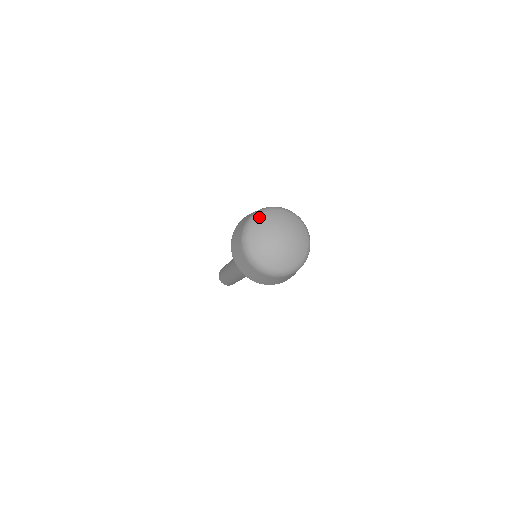
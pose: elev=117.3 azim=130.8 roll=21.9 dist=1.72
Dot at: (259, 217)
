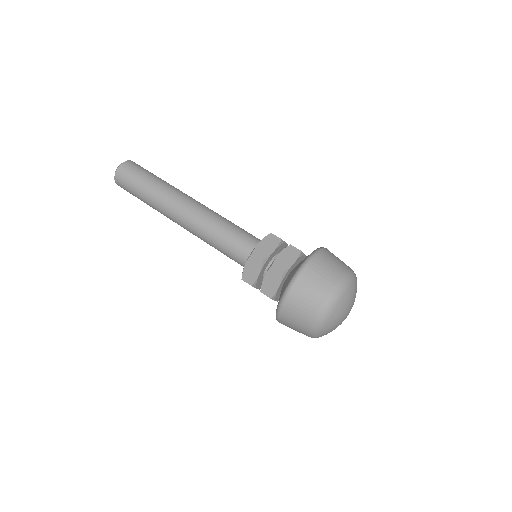
Dot at: (335, 310)
